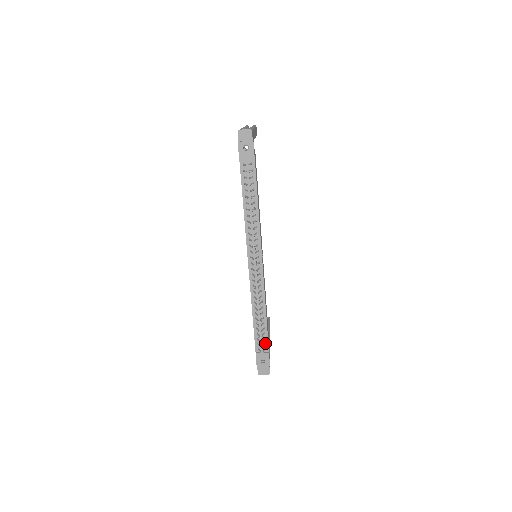
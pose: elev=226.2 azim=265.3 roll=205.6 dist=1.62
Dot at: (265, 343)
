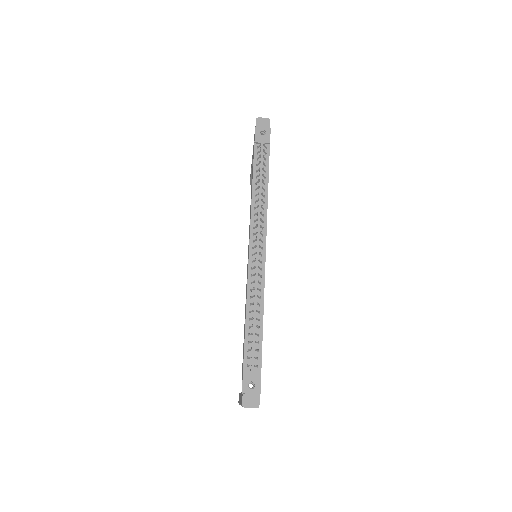
Dot at: (257, 357)
